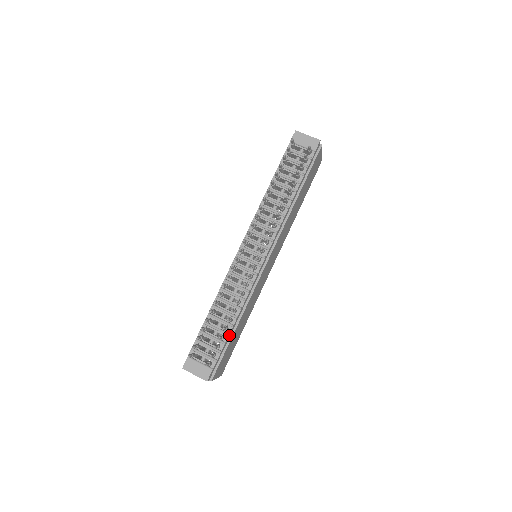
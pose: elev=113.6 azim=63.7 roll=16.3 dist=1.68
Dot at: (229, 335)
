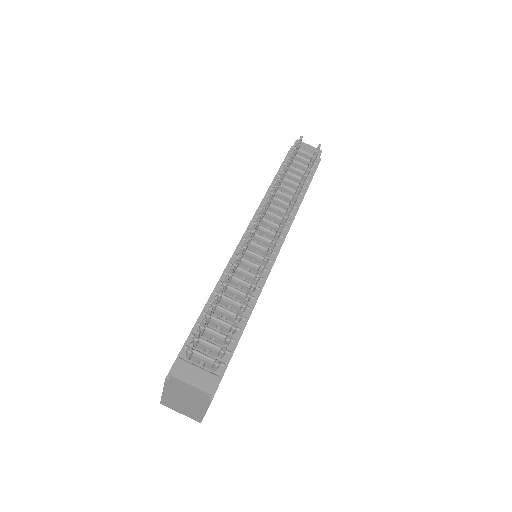
Dot at: (238, 332)
